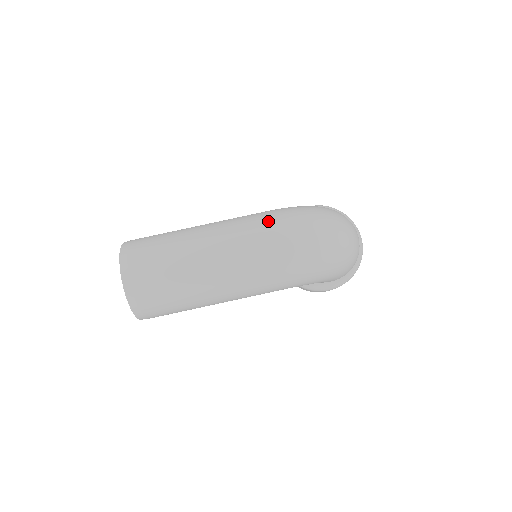
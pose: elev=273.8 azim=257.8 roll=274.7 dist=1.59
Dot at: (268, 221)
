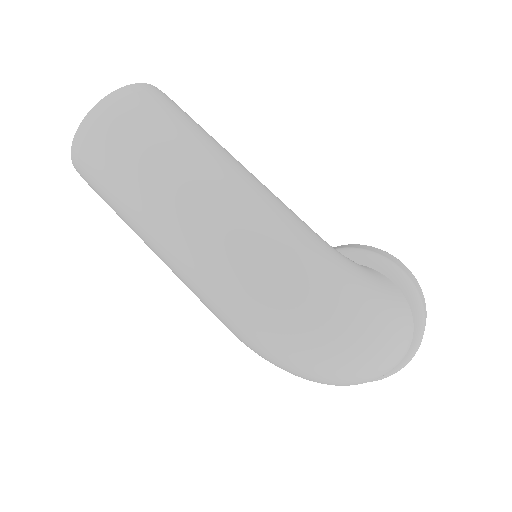
Dot at: (272, 260)
